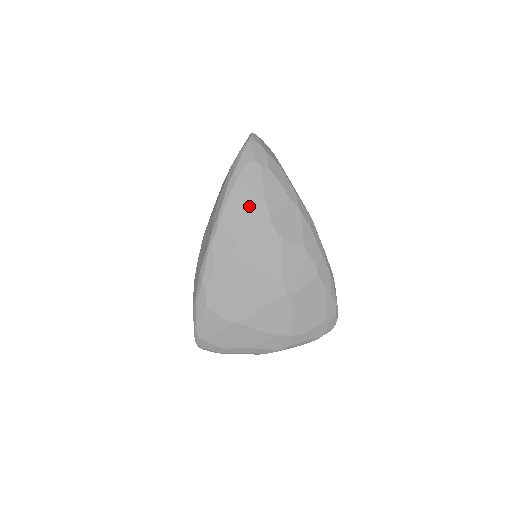
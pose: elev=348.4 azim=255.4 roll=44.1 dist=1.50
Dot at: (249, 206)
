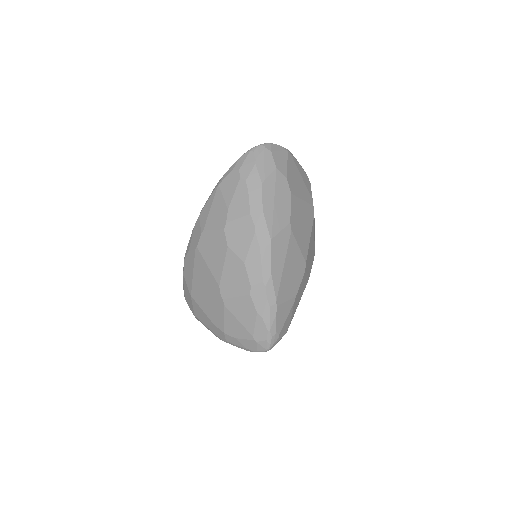
Dot at: (218, 208)
